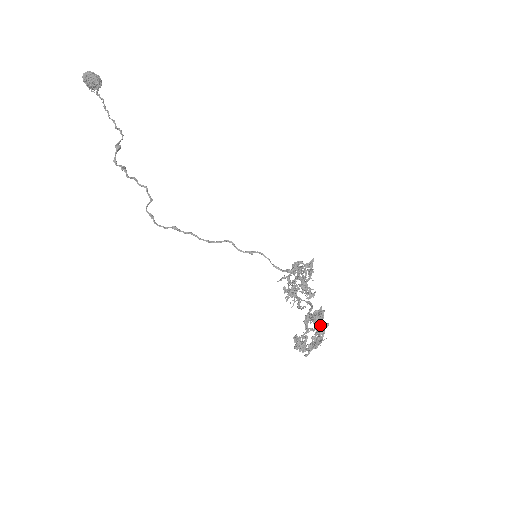
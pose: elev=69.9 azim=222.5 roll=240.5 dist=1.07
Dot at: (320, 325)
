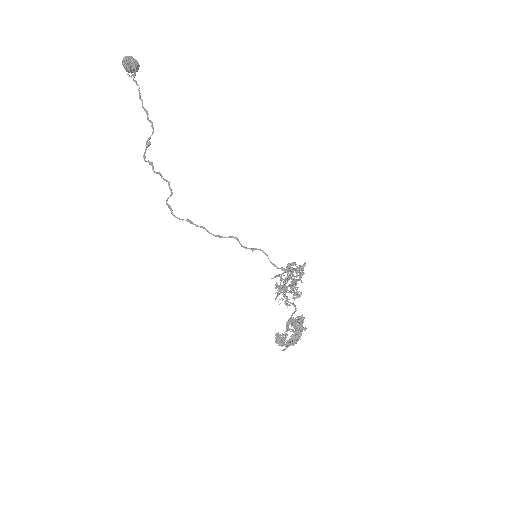
Dot at: (299, 329)
